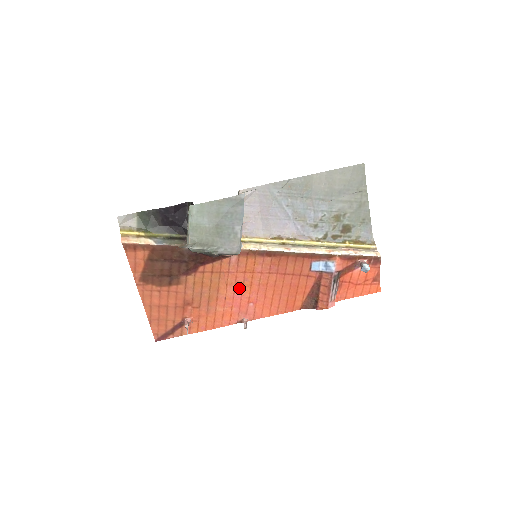
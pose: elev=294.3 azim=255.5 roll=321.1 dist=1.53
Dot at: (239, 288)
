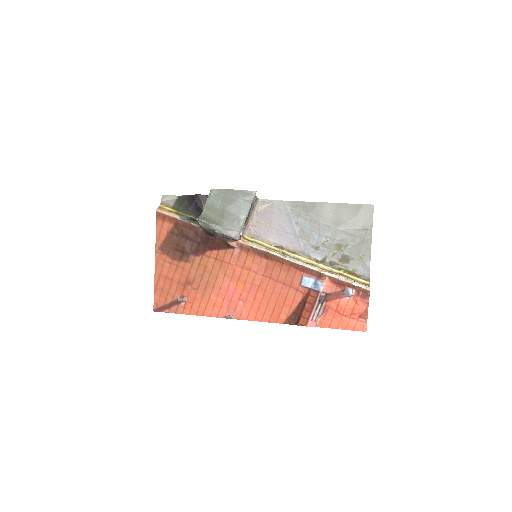
Dot at: (234, 282)
